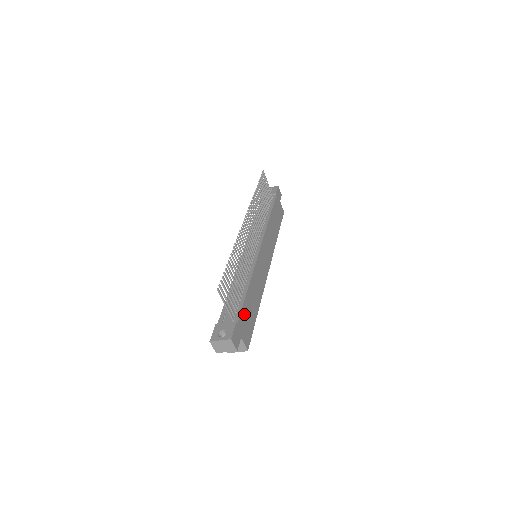
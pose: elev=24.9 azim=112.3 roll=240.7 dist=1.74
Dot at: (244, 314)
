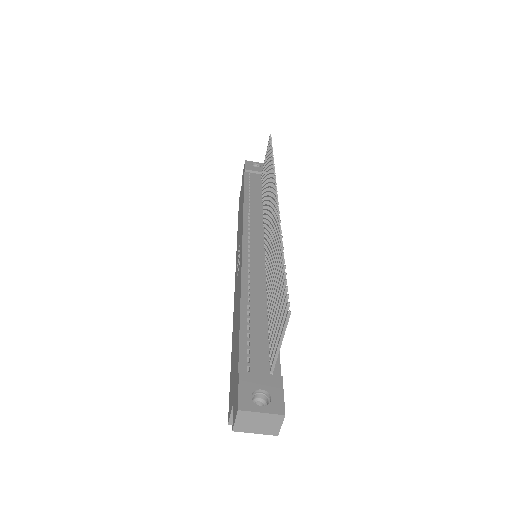
Dot at: occluded
